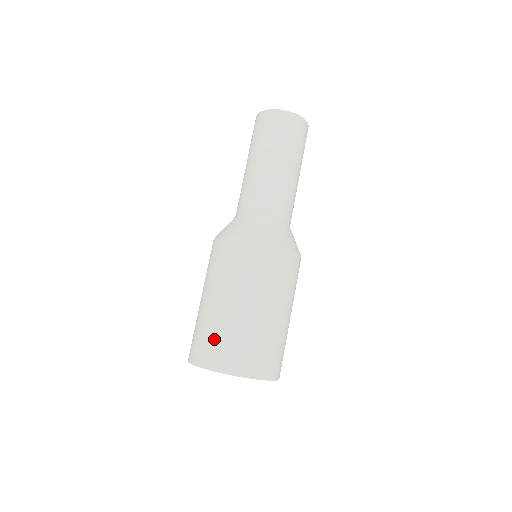
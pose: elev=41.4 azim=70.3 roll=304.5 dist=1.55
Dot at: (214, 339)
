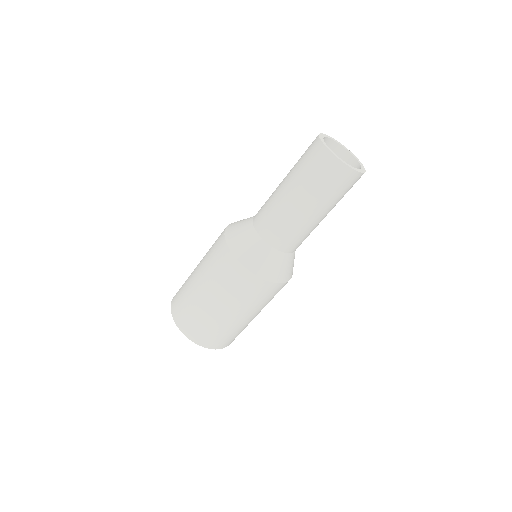
Dot at: (201, 325)
